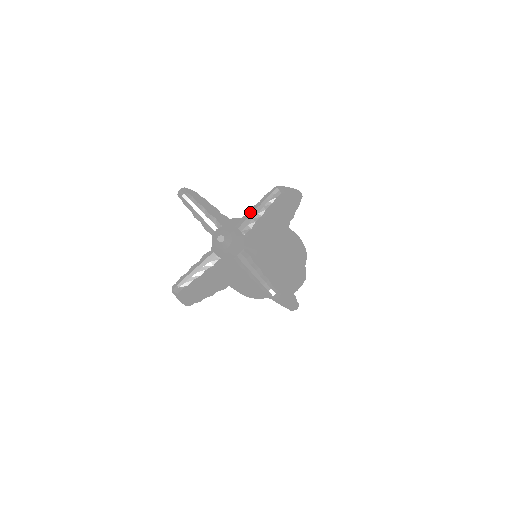
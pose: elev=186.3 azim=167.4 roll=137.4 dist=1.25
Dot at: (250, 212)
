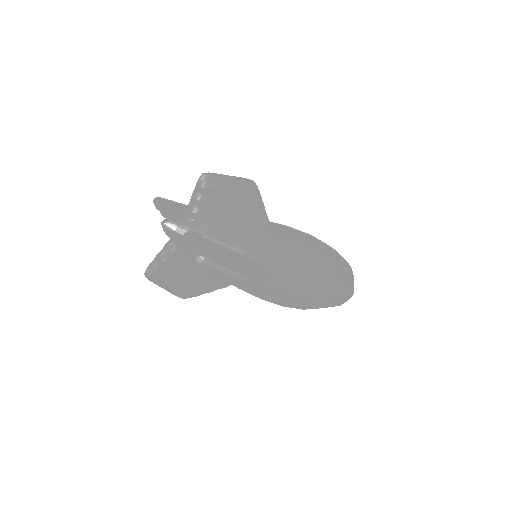
Dot at: (190, 199)
